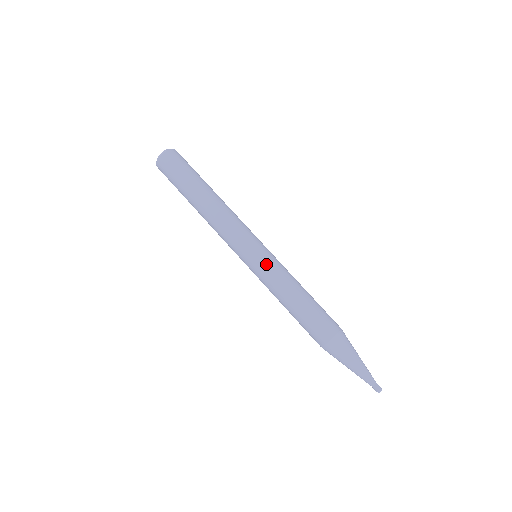
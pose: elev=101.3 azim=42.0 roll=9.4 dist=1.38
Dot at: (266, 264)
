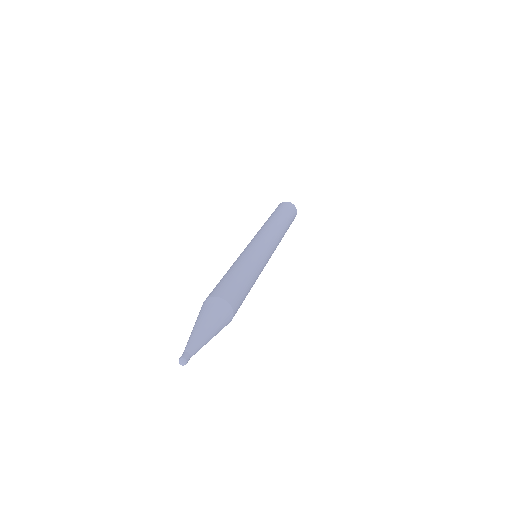
Dot at: (252, 249)
